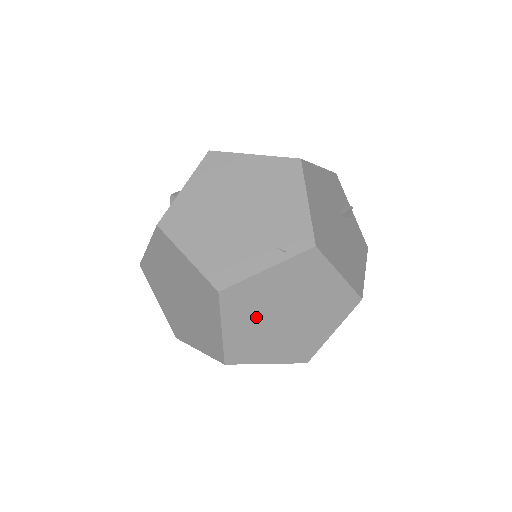
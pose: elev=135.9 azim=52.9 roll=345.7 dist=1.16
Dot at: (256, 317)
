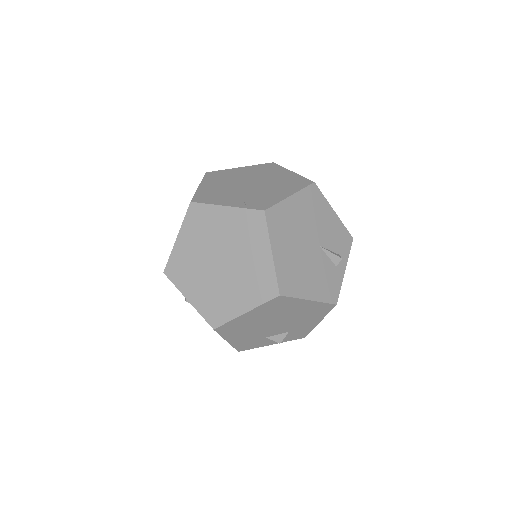
Dot at: (201, 245)
